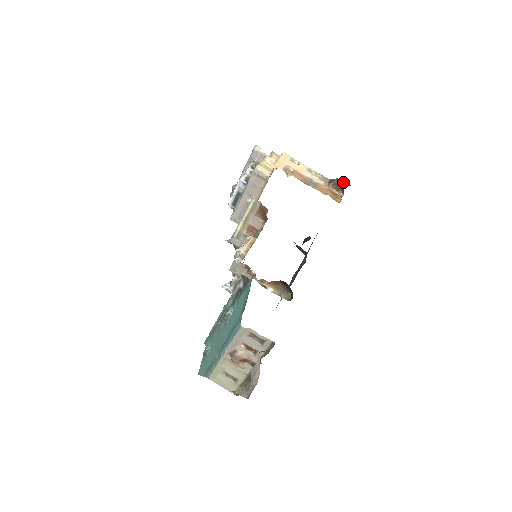
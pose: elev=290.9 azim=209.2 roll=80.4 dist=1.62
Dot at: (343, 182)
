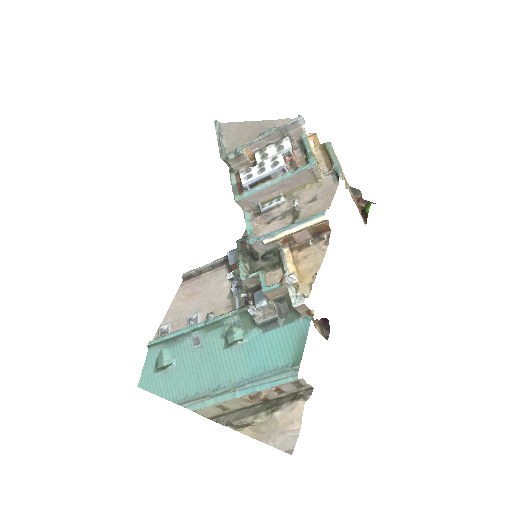
Dot at: occluded
